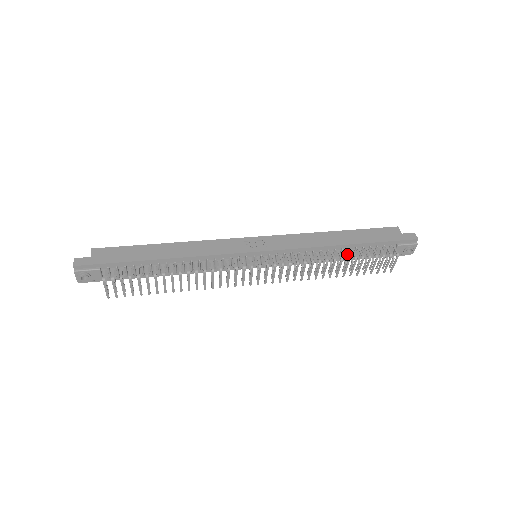
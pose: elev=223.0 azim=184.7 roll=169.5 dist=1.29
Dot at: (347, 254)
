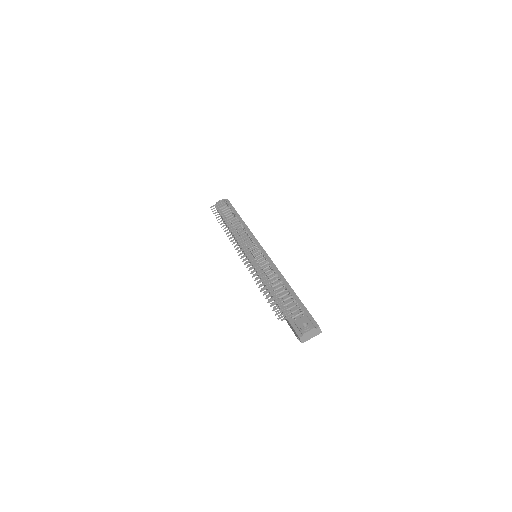
Dot at: occluded
